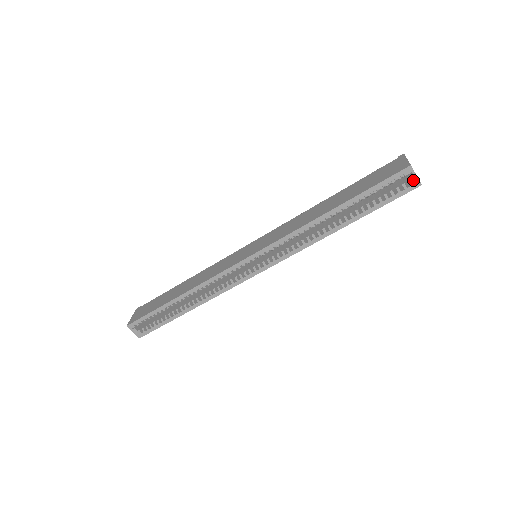
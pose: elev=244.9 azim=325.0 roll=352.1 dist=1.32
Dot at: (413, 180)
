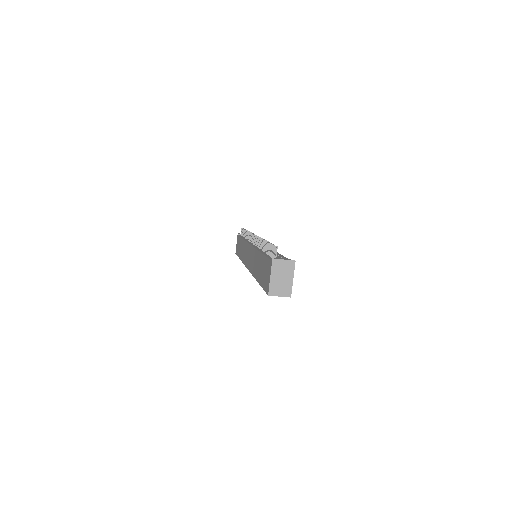
Dot at: (282, 295)
